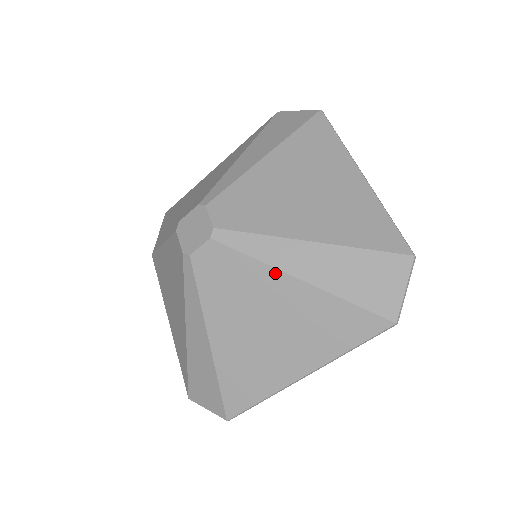
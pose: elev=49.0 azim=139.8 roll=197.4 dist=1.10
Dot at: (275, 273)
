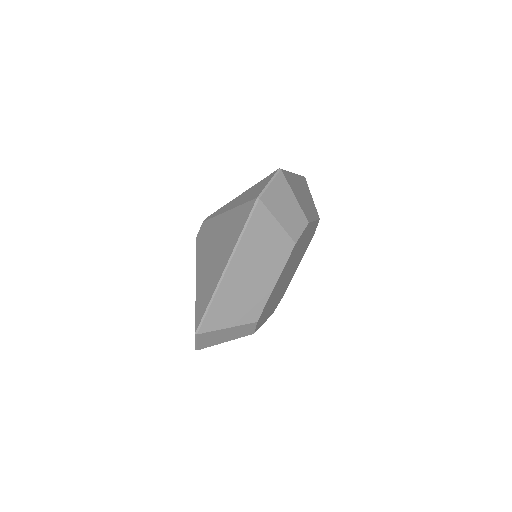
Dot at: (219, 217)
